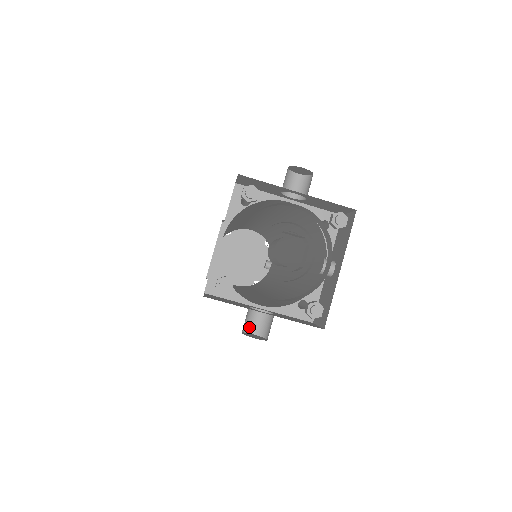
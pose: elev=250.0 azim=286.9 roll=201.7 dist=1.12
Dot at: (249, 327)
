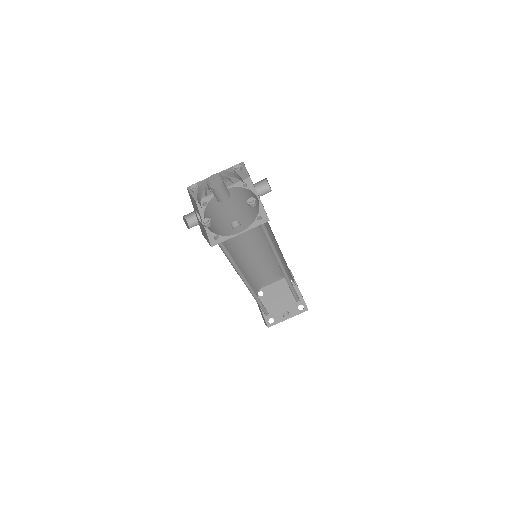
Dot at: (191, 222)
